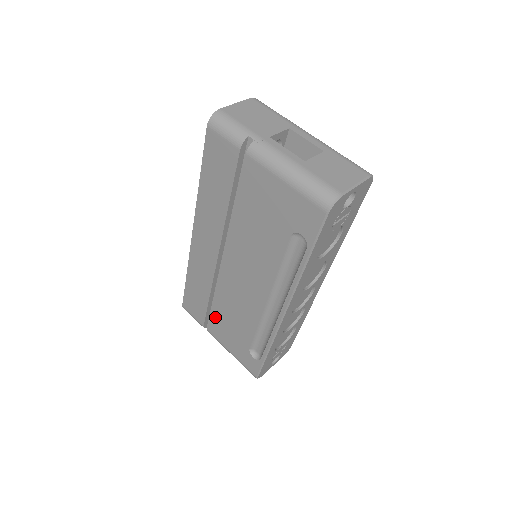
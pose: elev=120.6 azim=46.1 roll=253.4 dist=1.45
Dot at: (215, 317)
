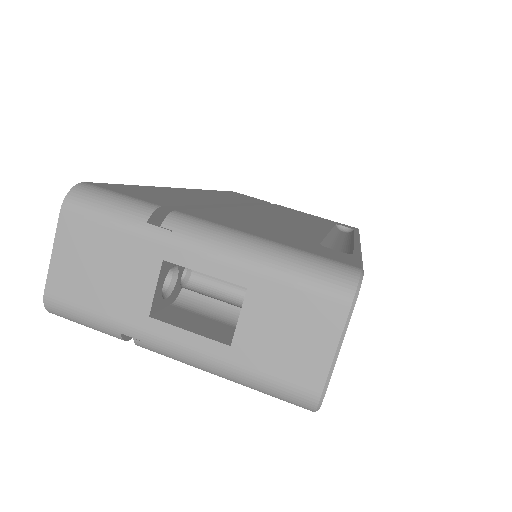
Dot at: occluded
